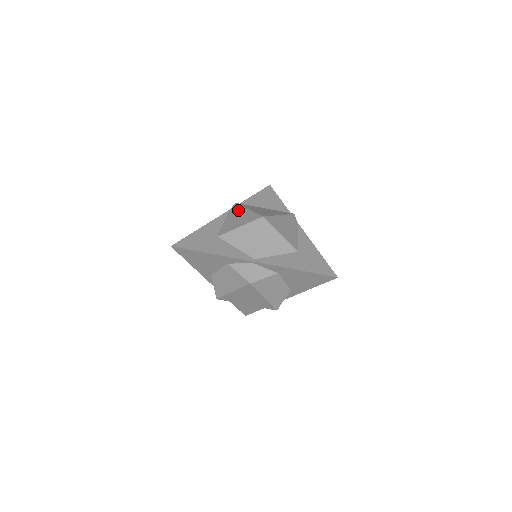
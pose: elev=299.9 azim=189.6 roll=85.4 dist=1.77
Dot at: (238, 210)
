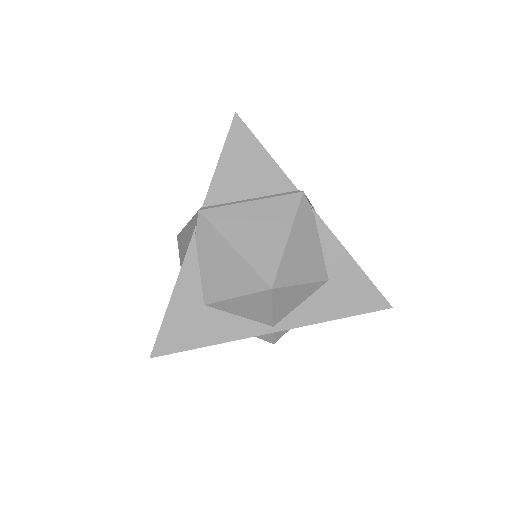
Dot at: (214, 242)
